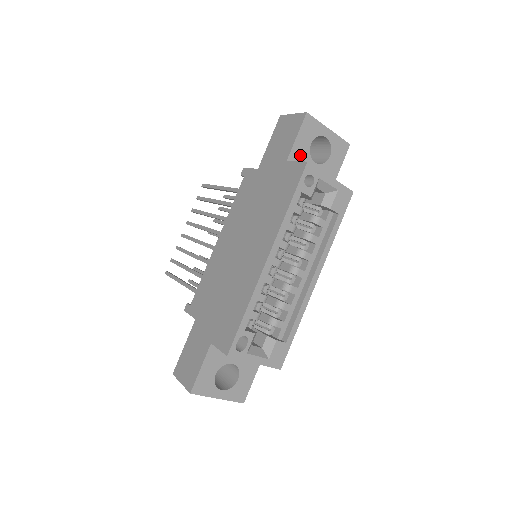
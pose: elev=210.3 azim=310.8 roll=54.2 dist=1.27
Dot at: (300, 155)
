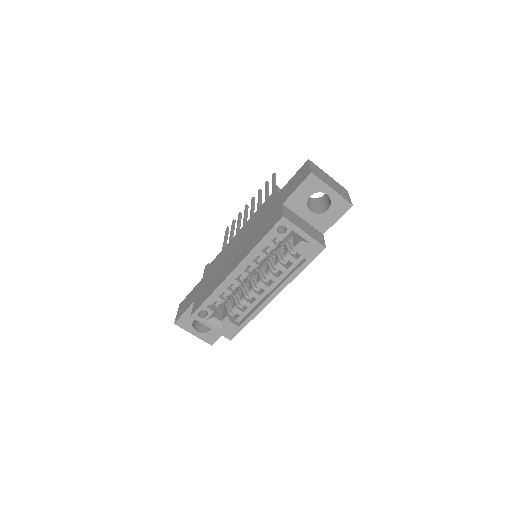
Dot at: (297, 202)
